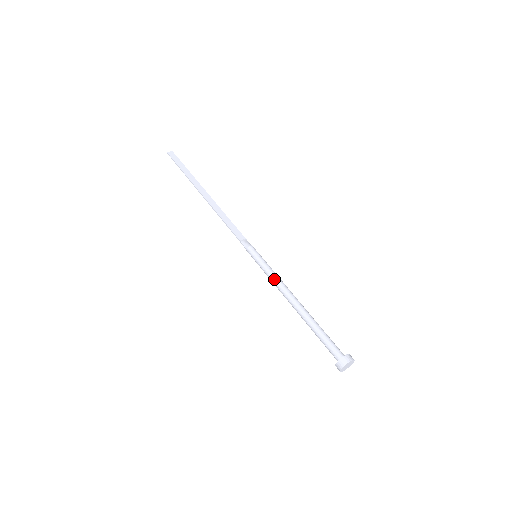
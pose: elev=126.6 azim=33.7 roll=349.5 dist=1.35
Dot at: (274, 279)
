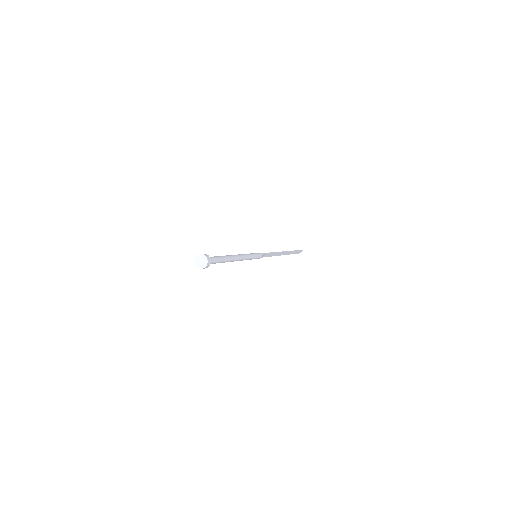
Dot at: occluded
